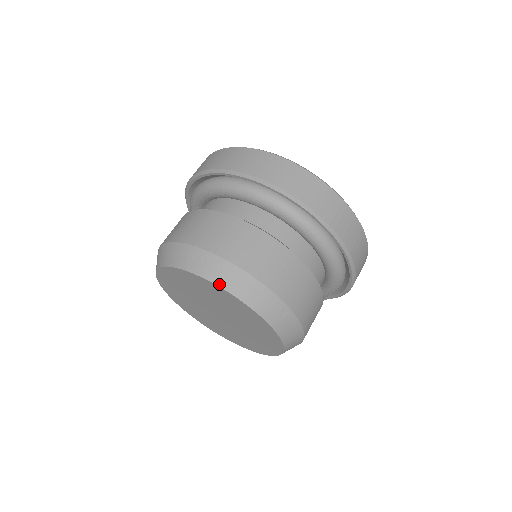
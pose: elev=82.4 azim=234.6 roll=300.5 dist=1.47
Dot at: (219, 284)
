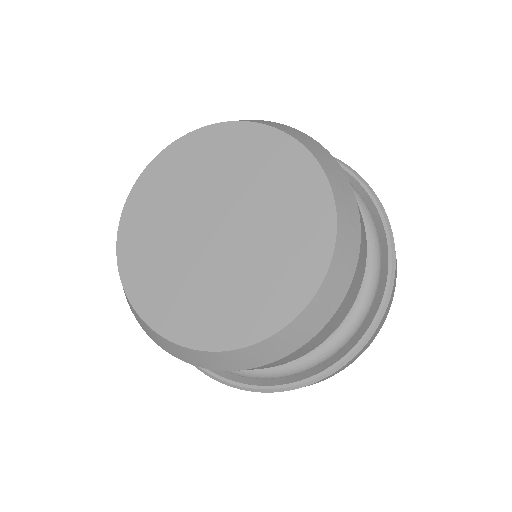
Dot at: (272, 126)
